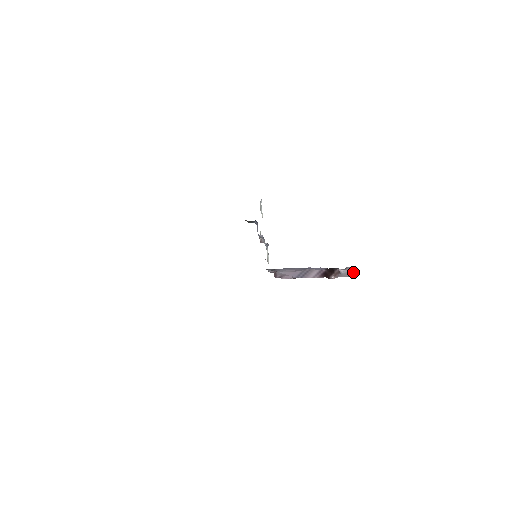
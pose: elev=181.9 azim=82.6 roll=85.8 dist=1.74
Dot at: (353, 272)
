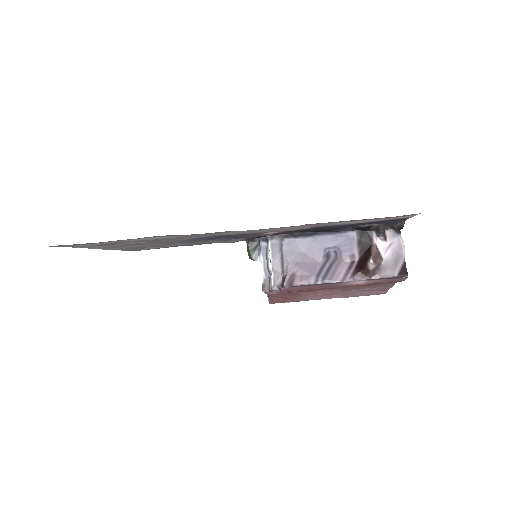
Dot at: (402, 264)
